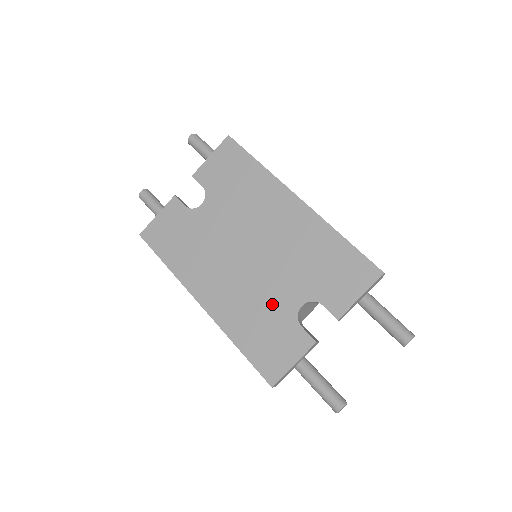
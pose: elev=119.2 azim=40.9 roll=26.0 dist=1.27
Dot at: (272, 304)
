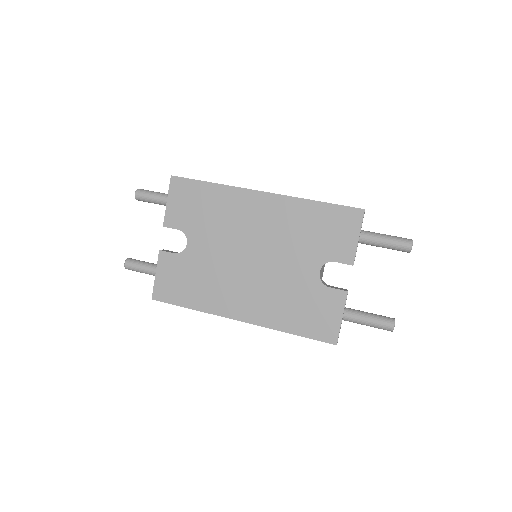
Dot at: (296, 285)
